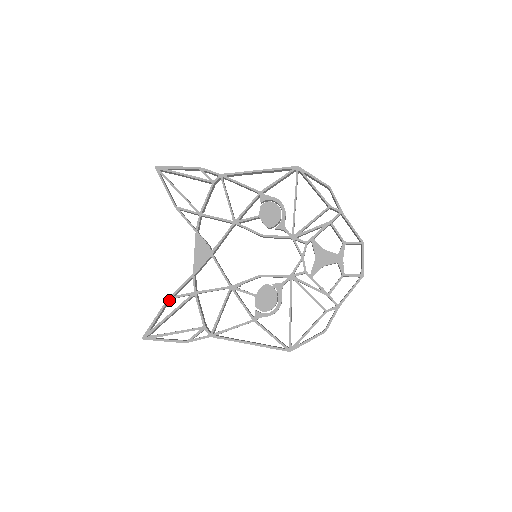
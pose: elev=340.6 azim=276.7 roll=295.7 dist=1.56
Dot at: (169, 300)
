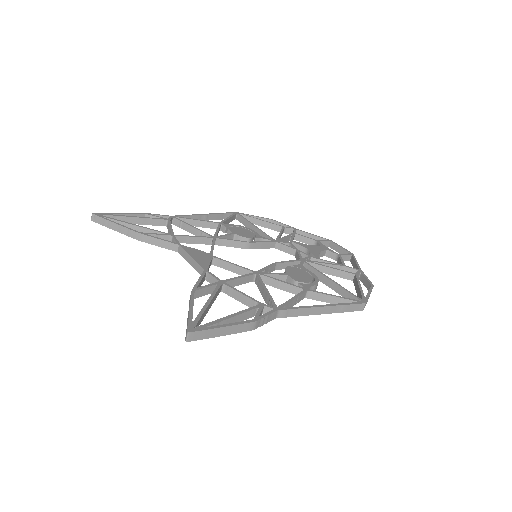
Dot at: (193, 294)
